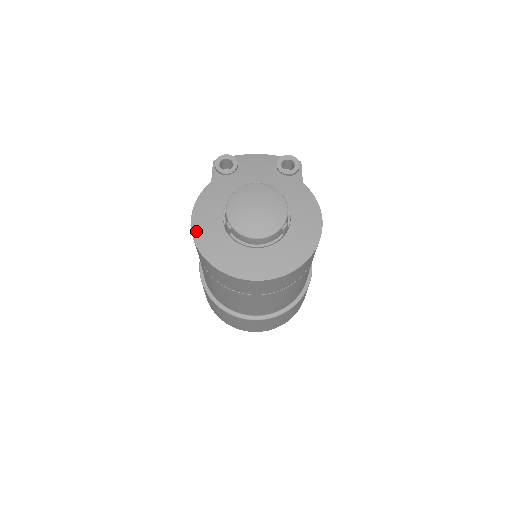
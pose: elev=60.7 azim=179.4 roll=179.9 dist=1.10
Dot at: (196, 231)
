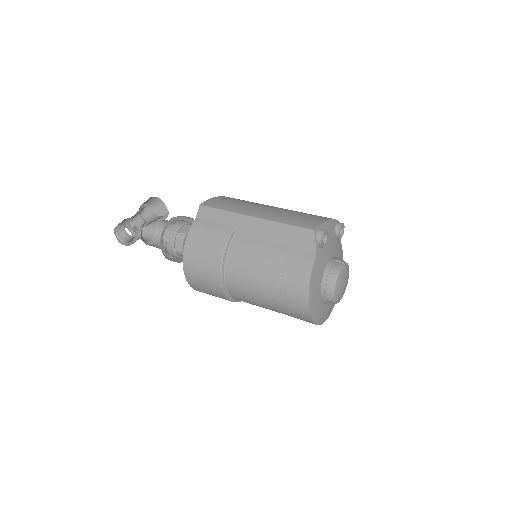
Dot at: (311, 301)
